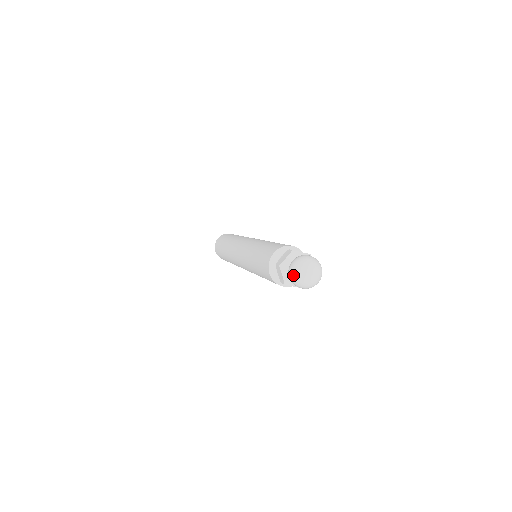
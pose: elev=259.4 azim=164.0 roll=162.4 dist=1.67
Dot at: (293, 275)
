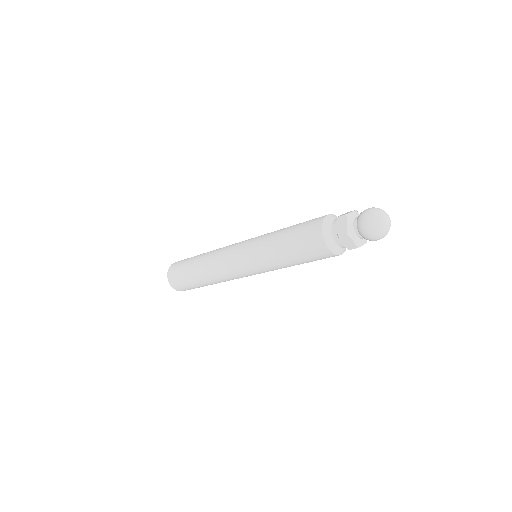
Dot at: (374, 231)
